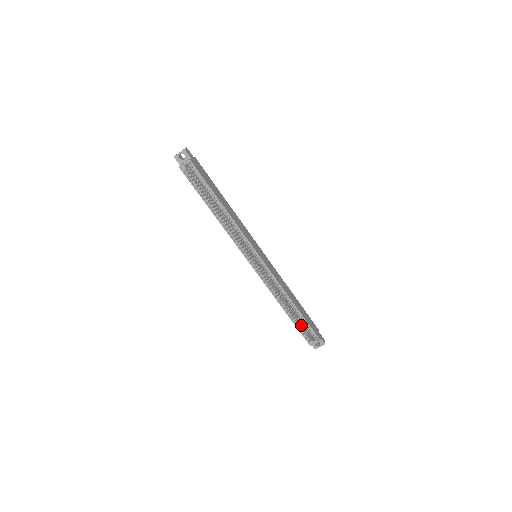
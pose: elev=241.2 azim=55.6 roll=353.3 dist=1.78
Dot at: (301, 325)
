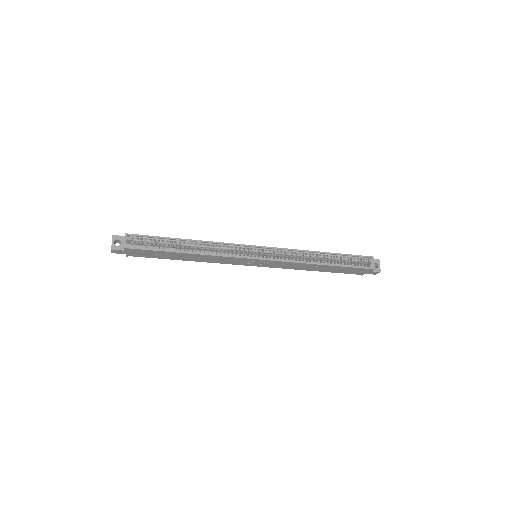
Dot at: (348, 263)
